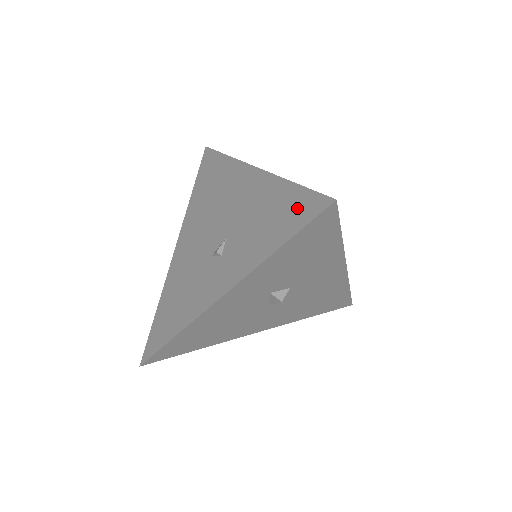
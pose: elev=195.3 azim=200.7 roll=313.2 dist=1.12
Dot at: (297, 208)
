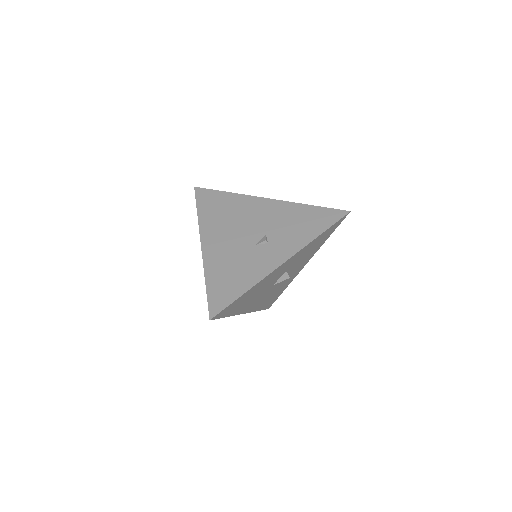
Dot at: (324, 216)
